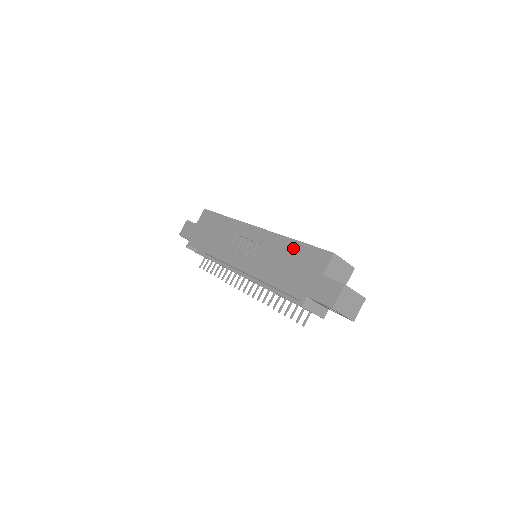
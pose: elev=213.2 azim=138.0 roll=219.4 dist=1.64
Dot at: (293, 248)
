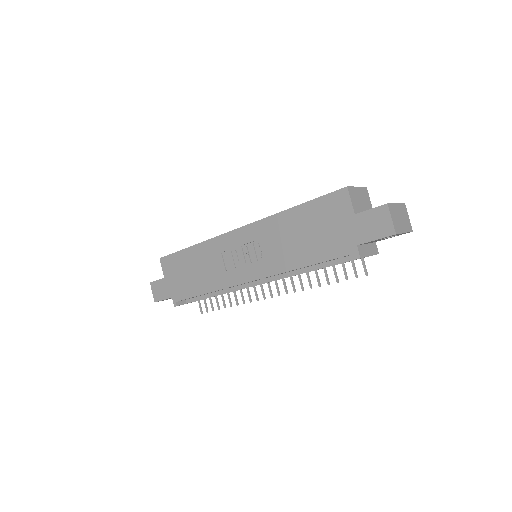
Dot at: (297, 216)
